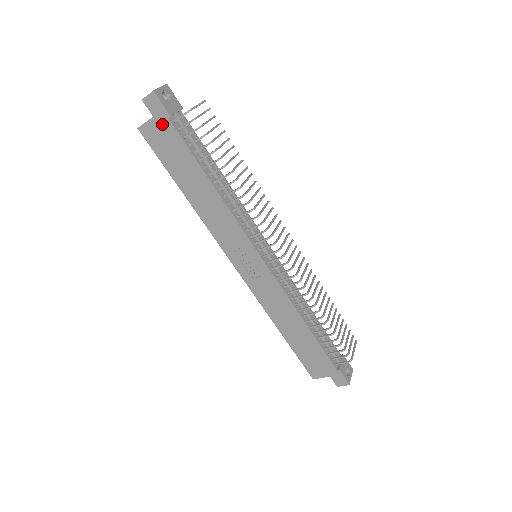
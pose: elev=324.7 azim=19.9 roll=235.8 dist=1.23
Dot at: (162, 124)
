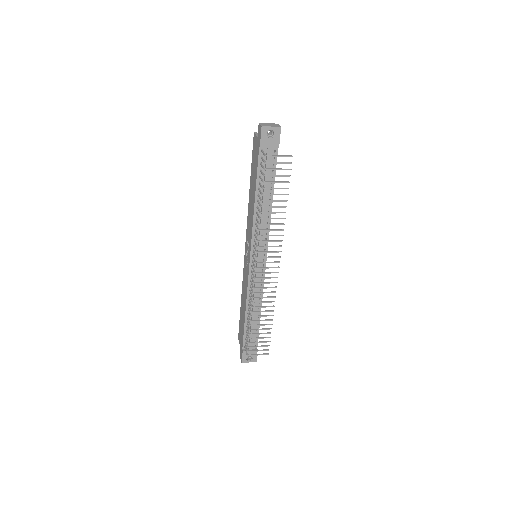
Dot at: (258, 145)
